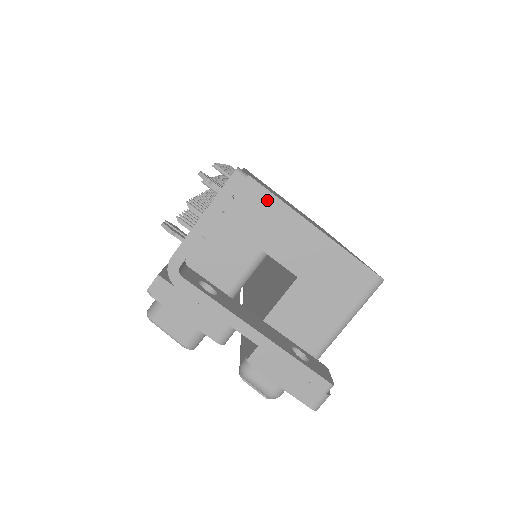
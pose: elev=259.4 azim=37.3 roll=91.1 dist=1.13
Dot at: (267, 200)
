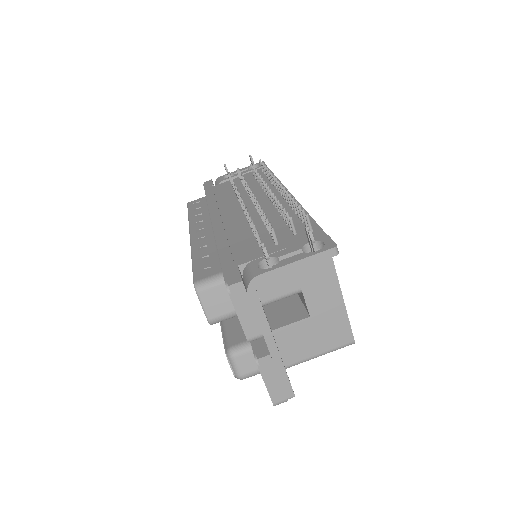
Dot at: (327, 261)
